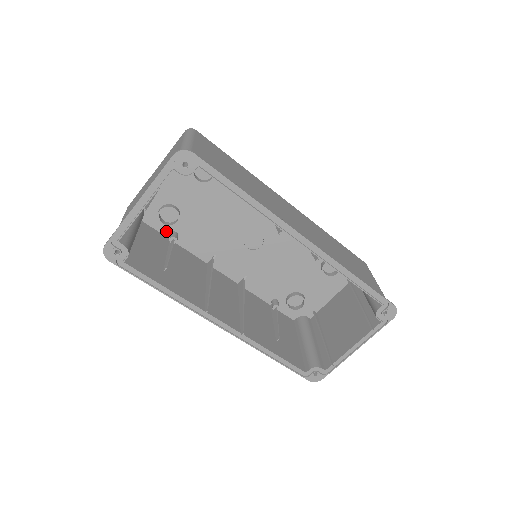
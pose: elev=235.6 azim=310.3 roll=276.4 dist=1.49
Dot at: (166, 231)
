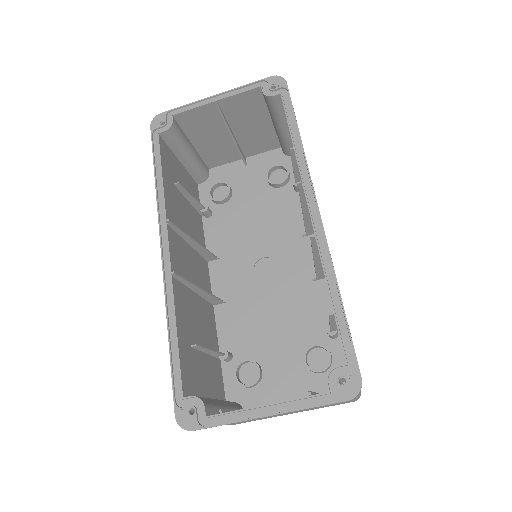
Dot at: occluded
